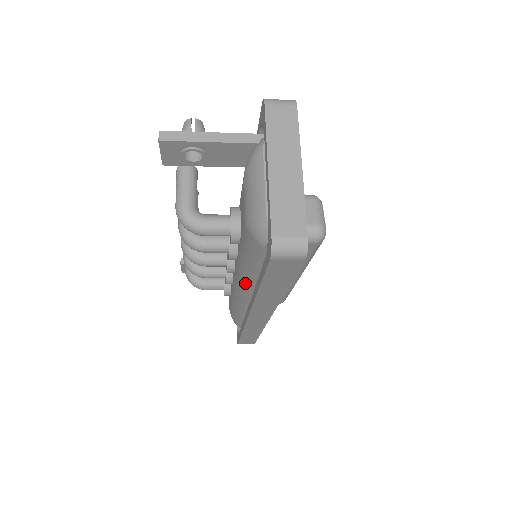
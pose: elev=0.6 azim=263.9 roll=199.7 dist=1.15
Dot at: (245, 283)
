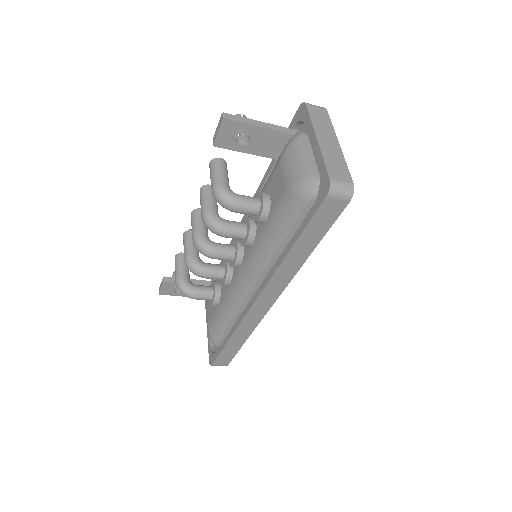
Dot at: (259, 264)
